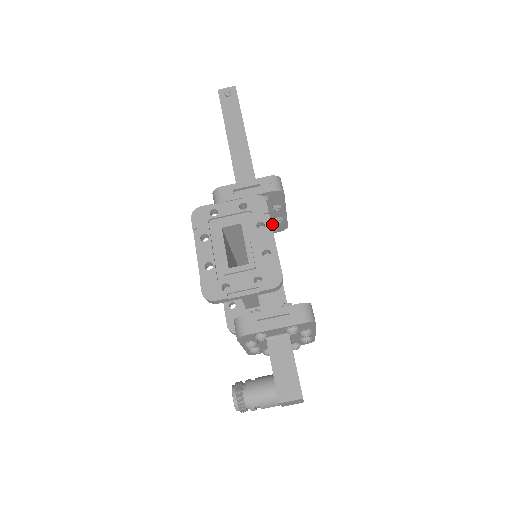
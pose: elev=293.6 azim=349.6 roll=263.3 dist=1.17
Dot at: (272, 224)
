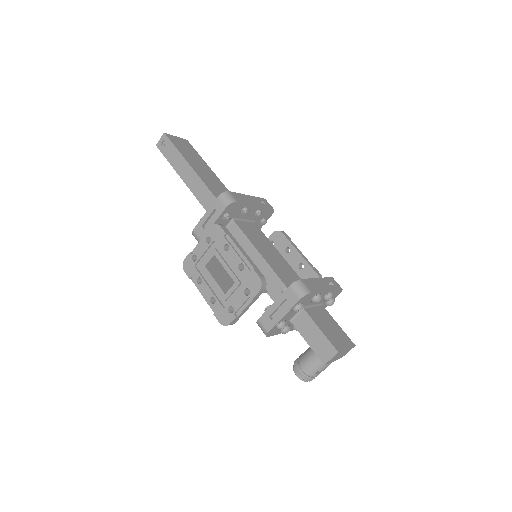
Dot at: (258, 217)
